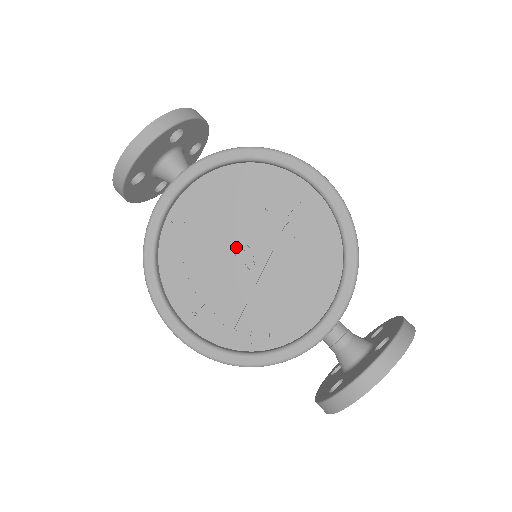
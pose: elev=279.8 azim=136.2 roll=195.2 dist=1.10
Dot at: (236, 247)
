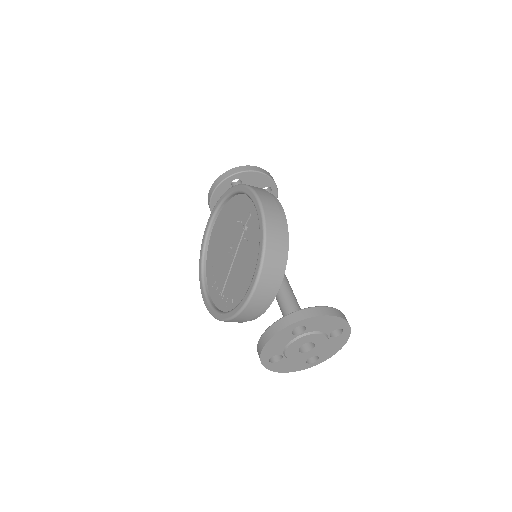
Dot at: (229, 246)
